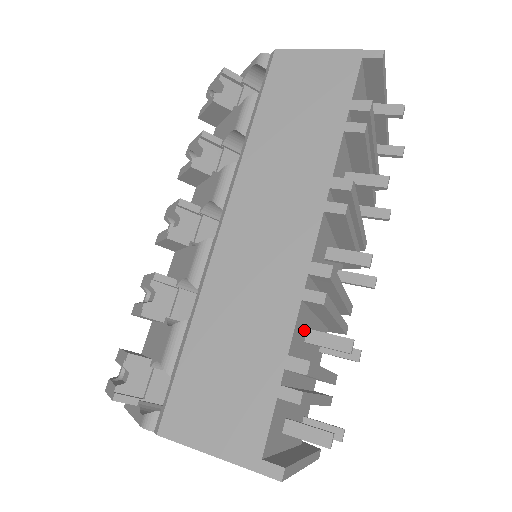
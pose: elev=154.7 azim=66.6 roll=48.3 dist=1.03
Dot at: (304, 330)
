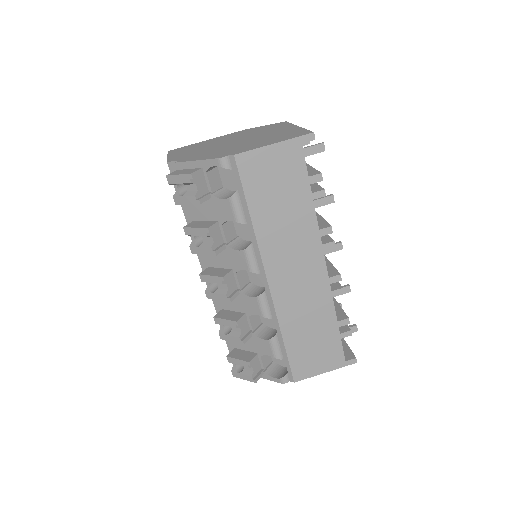
Dot at: occluded
